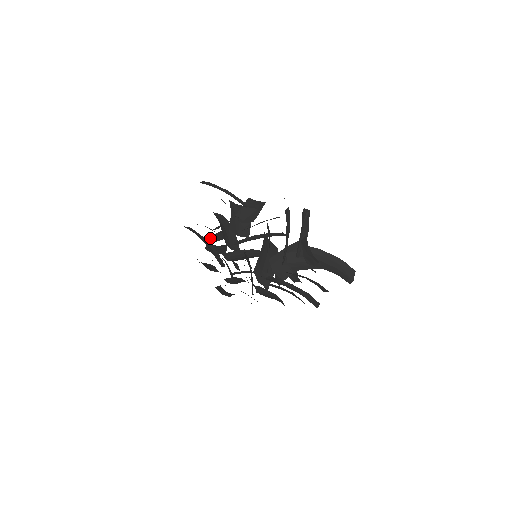
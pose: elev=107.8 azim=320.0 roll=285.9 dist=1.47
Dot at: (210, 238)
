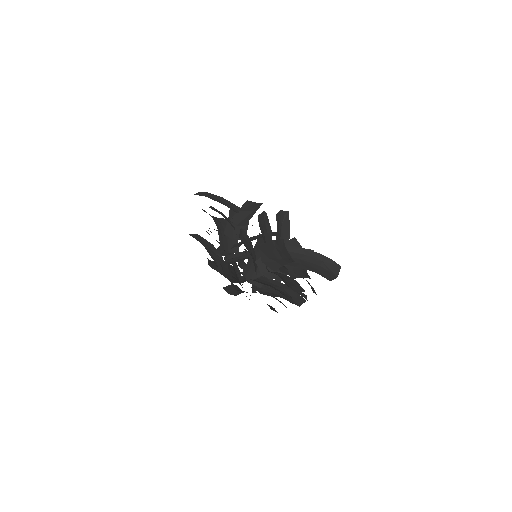
Dot at: occluded
